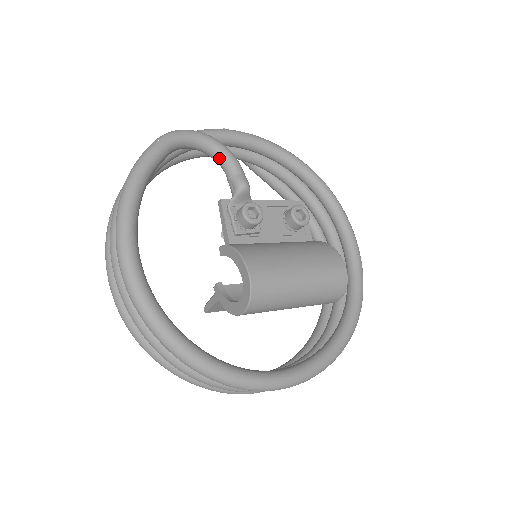
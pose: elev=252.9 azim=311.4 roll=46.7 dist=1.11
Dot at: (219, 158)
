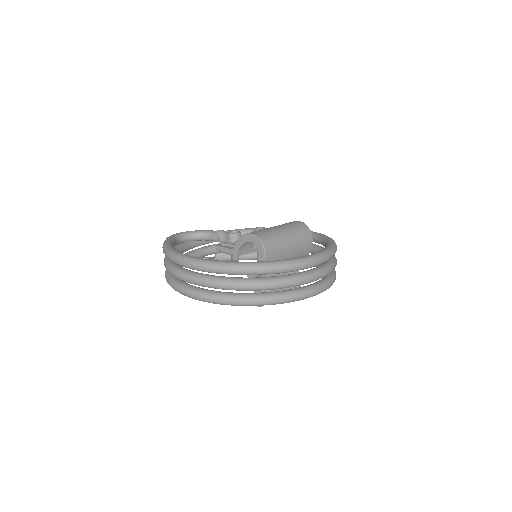
Dot at: (201, 235)
